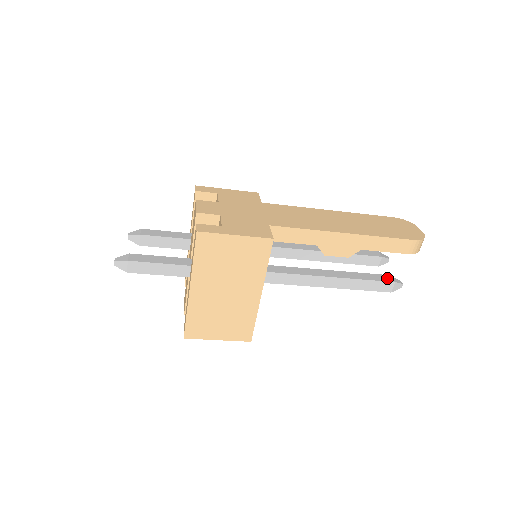
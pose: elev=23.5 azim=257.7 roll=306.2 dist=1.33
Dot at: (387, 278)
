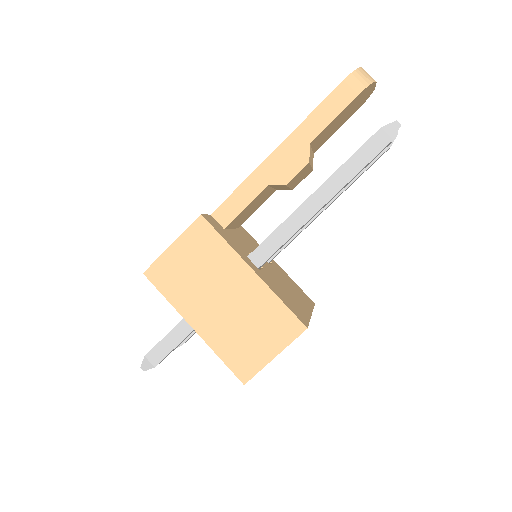
Dot at: (373, 135)
